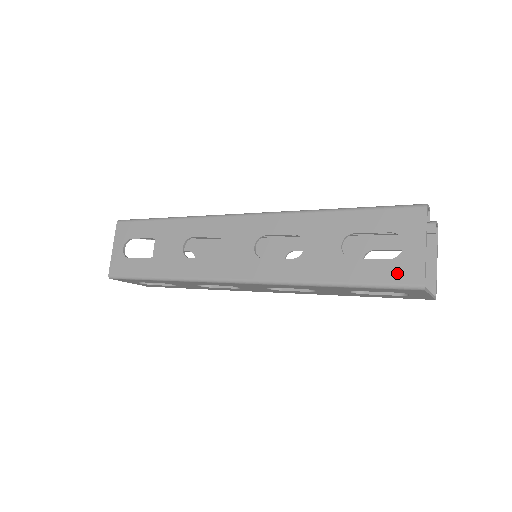
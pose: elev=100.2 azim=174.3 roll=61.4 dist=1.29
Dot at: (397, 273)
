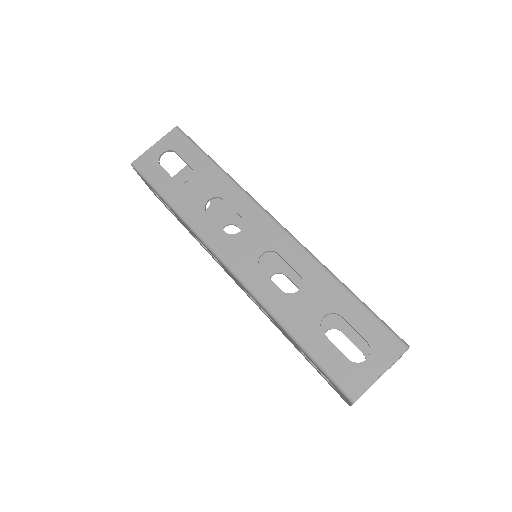
Dot at: (344, 374)
